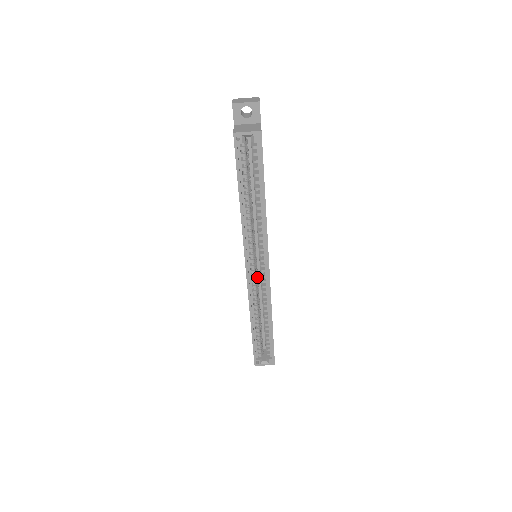
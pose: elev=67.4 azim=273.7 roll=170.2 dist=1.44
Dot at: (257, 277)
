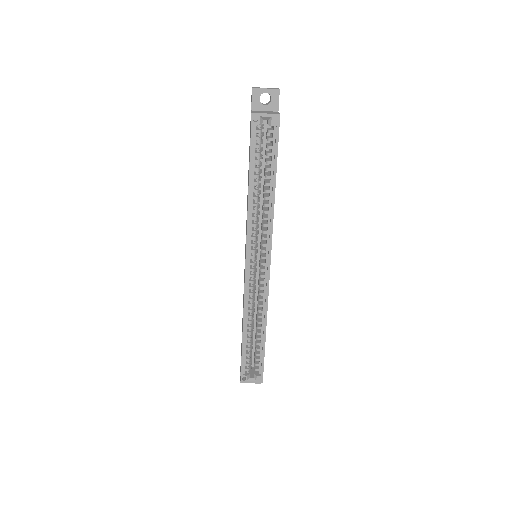
Dot at: occluded
